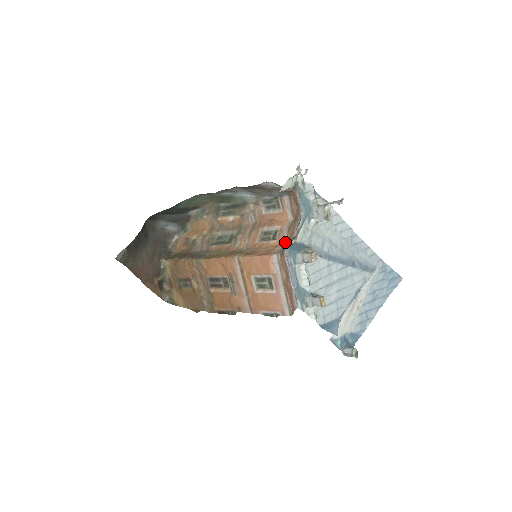
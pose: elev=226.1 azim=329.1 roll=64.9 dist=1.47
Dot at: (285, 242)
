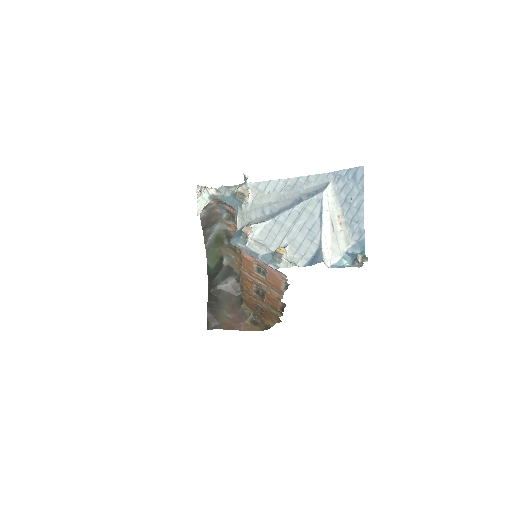
Dot at: occluded
